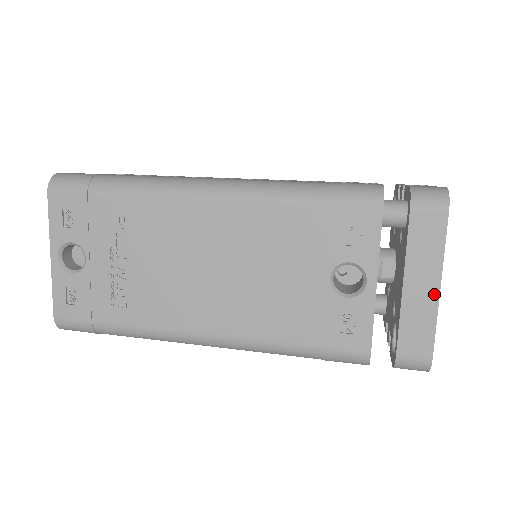
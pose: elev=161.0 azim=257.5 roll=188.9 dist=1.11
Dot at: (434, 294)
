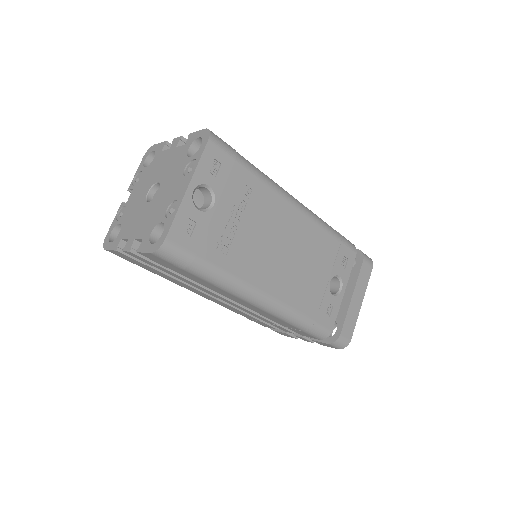
Dot at: (360, 306)
